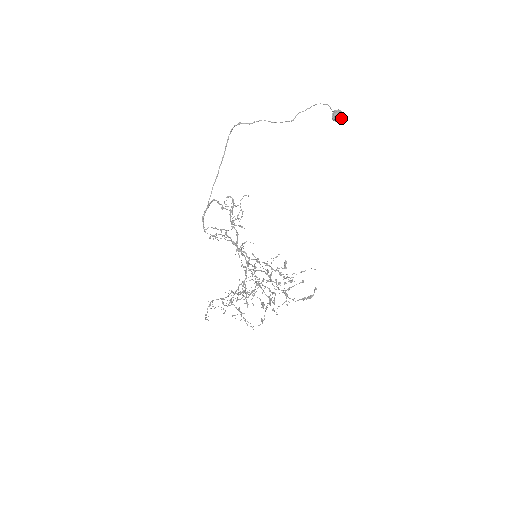
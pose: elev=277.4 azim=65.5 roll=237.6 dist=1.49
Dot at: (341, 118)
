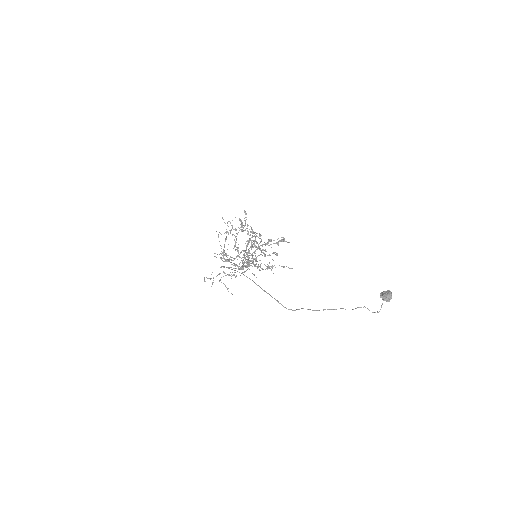
Dot at: occluded
